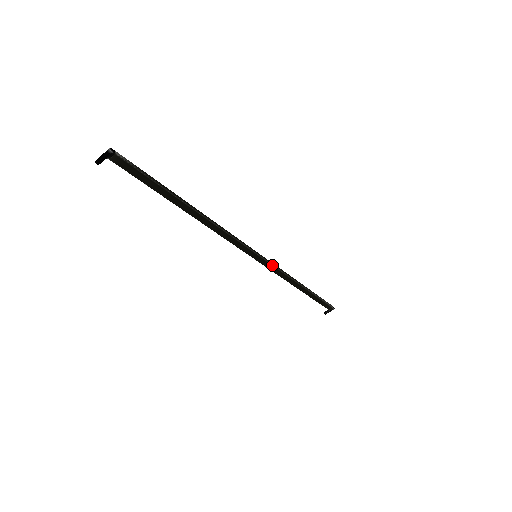
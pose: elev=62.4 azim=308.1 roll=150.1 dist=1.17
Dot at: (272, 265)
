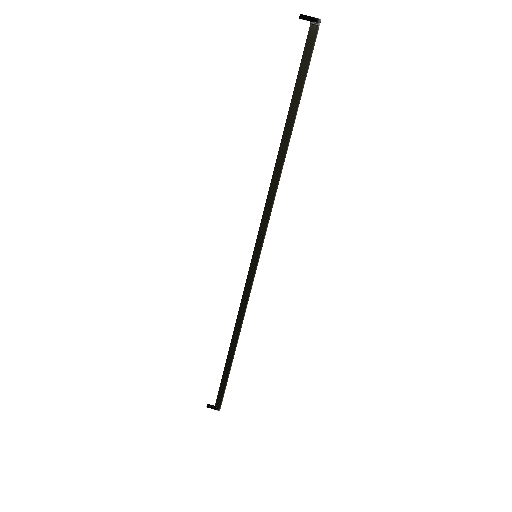
Dot at: (252, 283)
